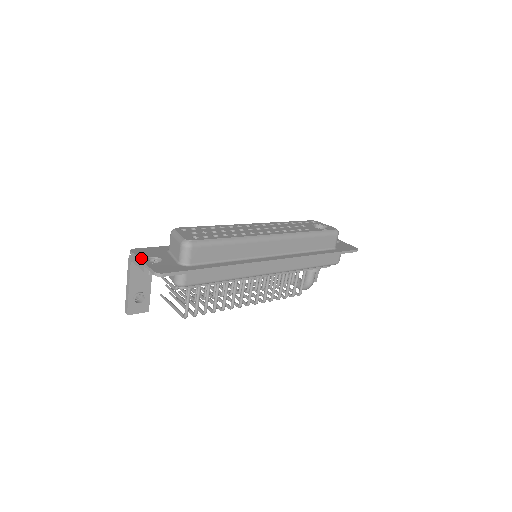
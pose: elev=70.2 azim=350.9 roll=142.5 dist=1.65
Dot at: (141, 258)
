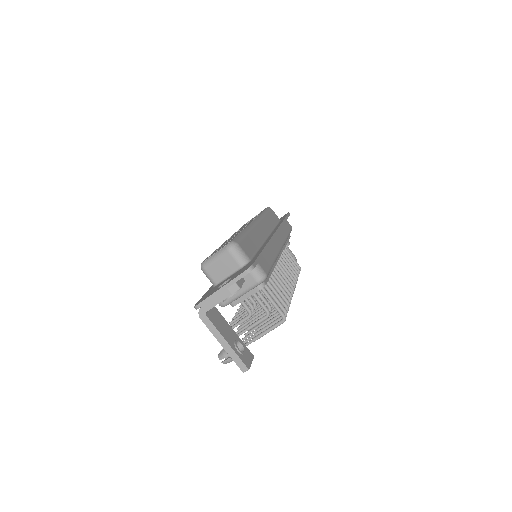
Dot at: (215, 291)
